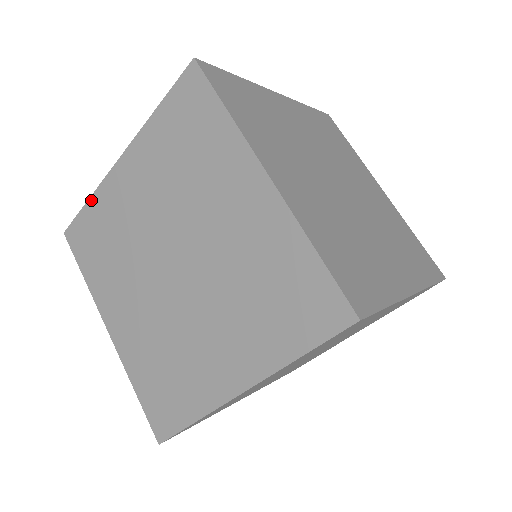
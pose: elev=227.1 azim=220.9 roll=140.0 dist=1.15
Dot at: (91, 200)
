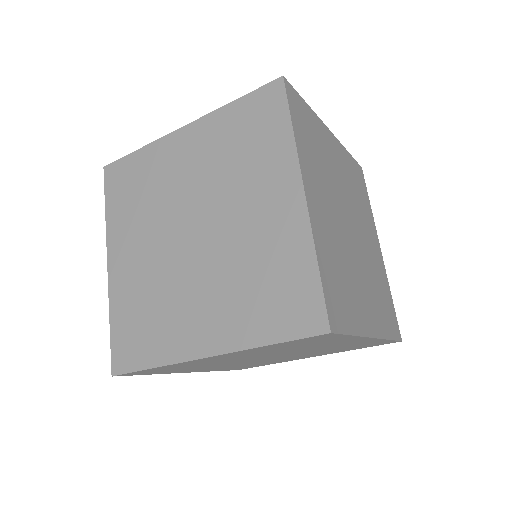
Dot at: (142, 150)
